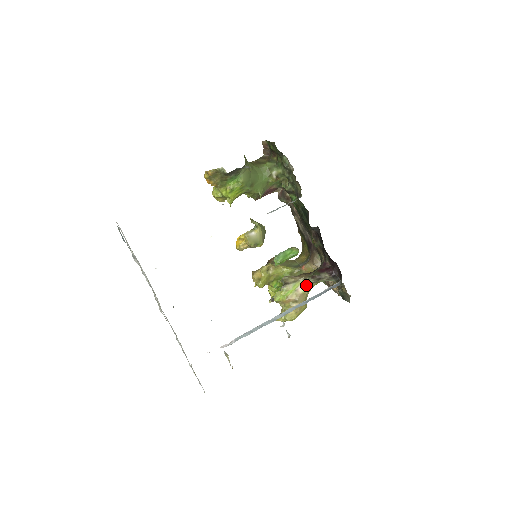
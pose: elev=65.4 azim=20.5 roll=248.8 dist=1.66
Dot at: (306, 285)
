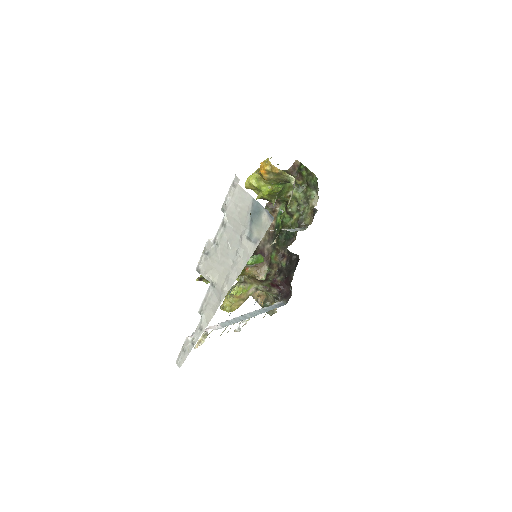
Dot at: (255, 290)
